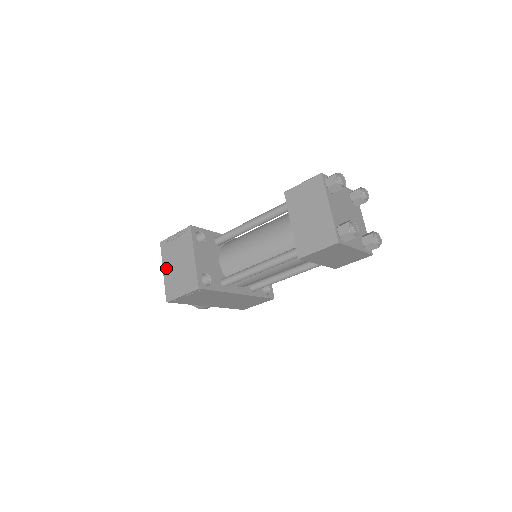
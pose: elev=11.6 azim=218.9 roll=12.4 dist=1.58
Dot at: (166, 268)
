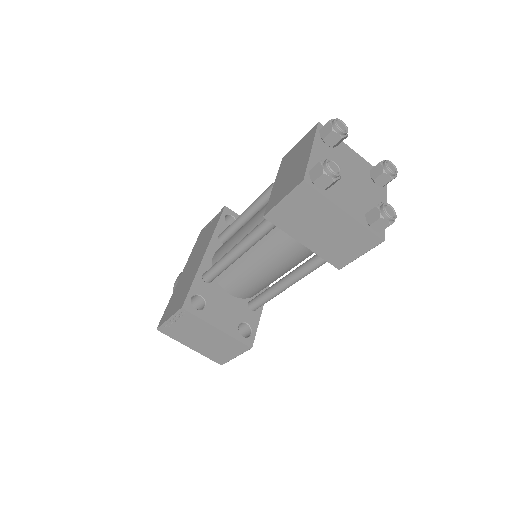
Dot at: (191, 346)
